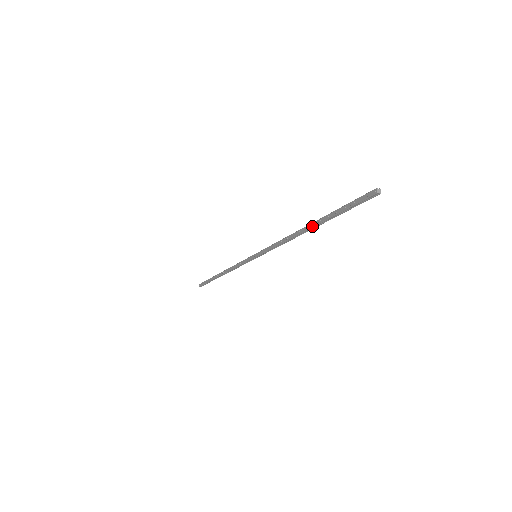
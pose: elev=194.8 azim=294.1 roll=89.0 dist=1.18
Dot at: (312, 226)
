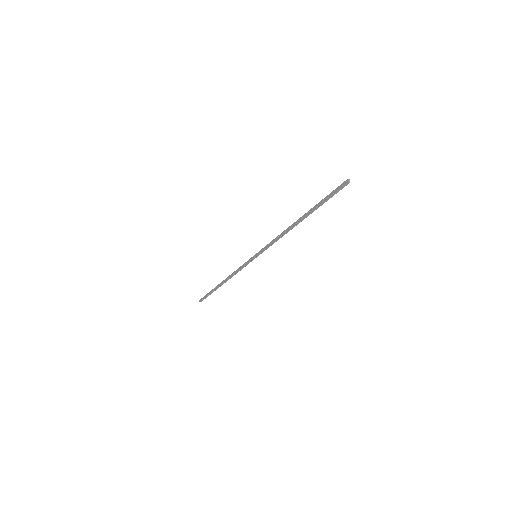
Dot at: (303, 217)
